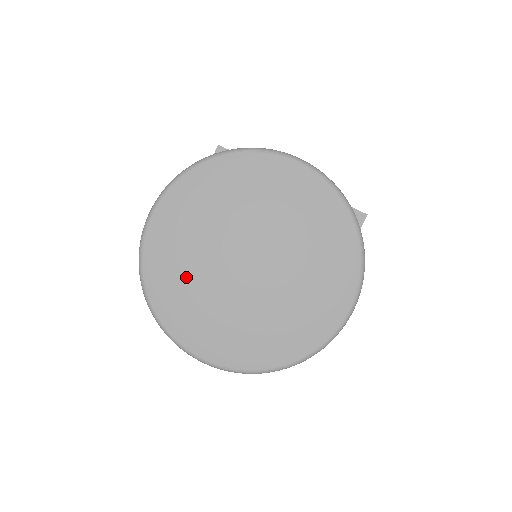
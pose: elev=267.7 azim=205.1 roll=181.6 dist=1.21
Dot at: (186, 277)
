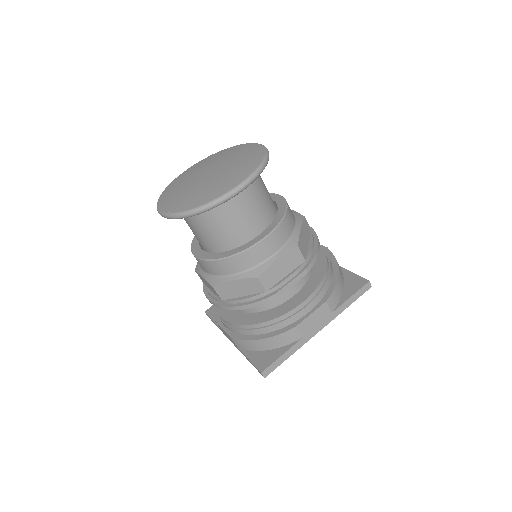
Dot at: (181, 182)
